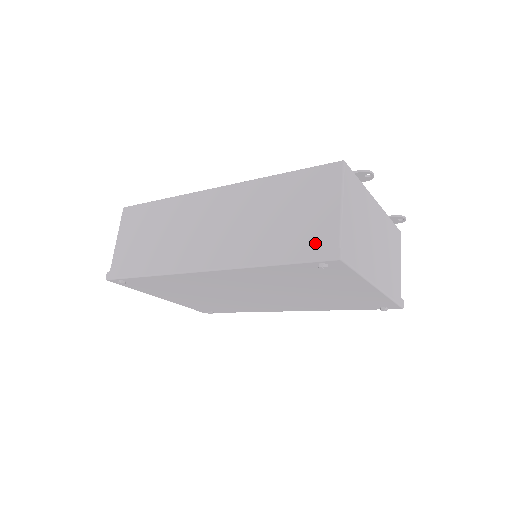
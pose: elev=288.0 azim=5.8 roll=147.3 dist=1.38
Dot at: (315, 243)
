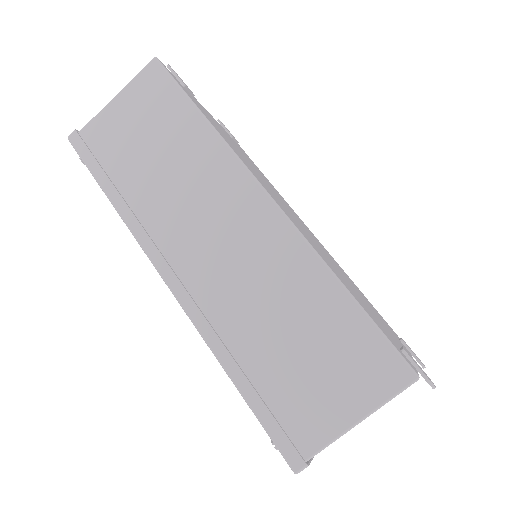
Dot at: (292, 422)
